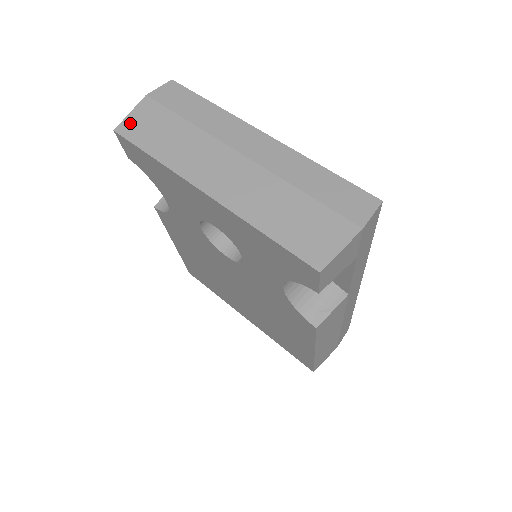
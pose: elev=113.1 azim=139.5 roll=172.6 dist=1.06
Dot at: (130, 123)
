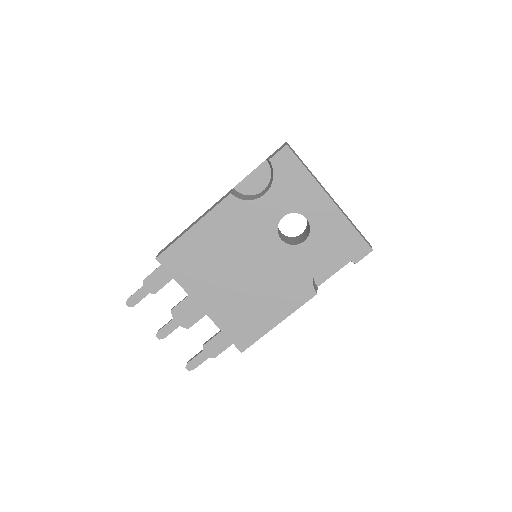
Dot at: occluded
